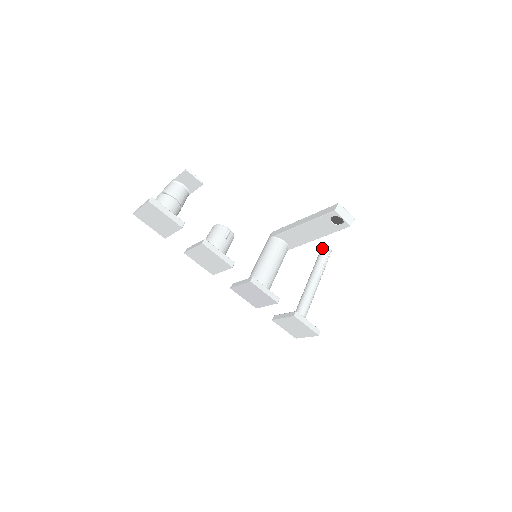
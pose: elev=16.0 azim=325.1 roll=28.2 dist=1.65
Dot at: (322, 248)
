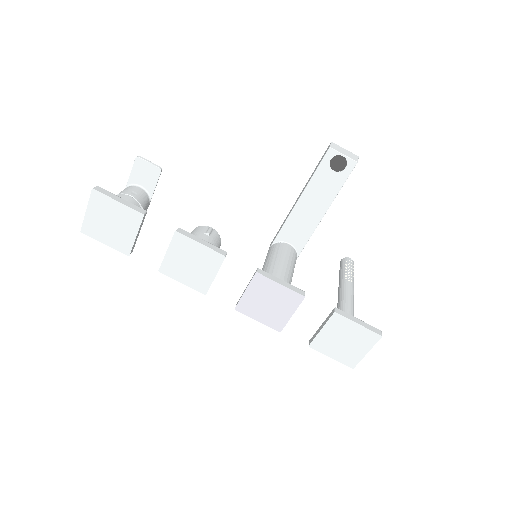
Dot at: (340, 261)
